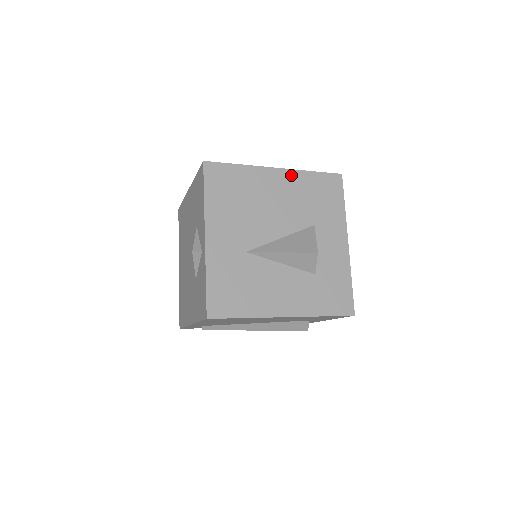
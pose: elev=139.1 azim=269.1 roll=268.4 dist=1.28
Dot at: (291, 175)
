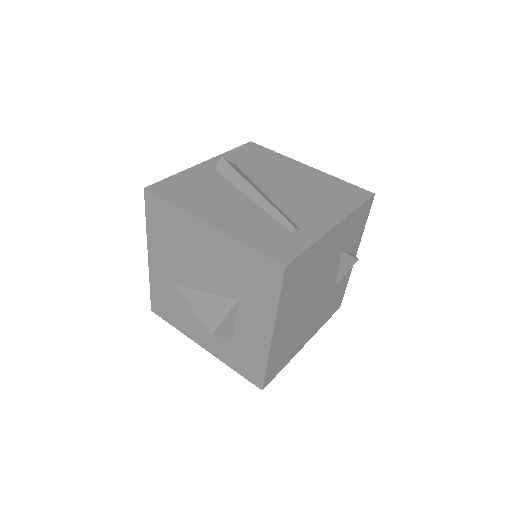
Dot at: (223, 238)
